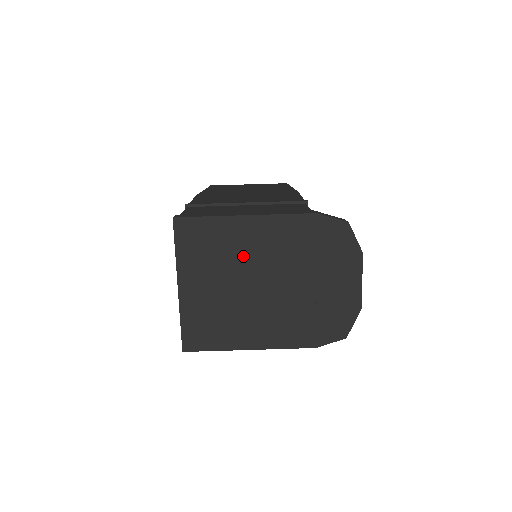
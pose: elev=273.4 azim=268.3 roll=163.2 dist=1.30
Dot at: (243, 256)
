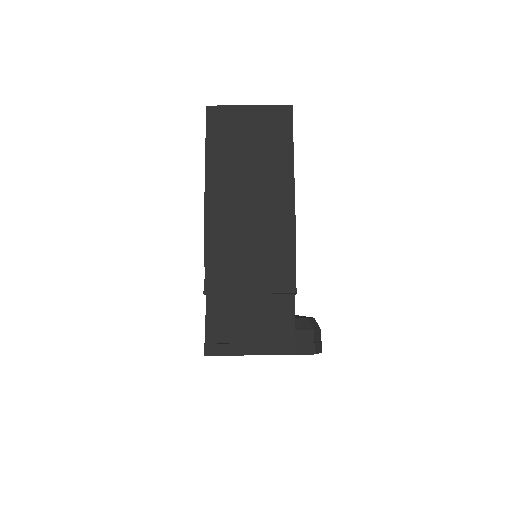
Dot at: occluded
